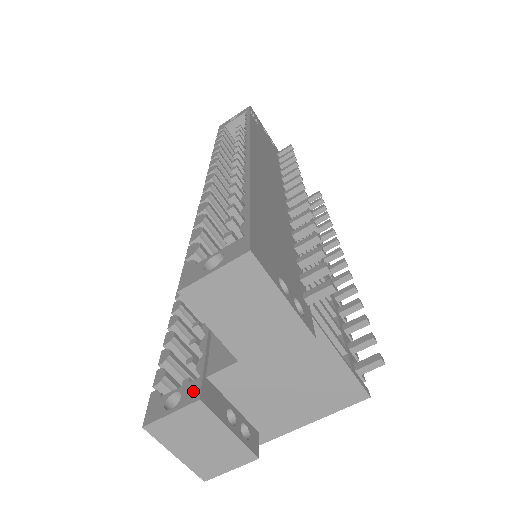
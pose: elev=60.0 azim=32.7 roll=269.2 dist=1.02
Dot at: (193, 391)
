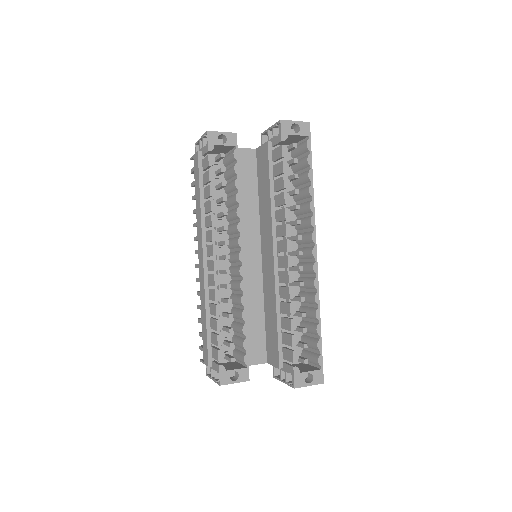
Dot at: (245, 375)
